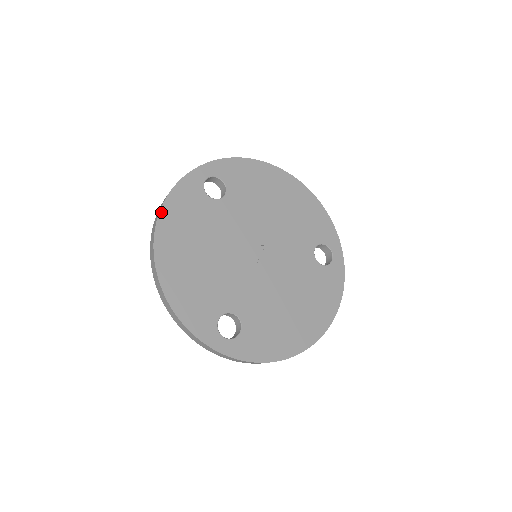
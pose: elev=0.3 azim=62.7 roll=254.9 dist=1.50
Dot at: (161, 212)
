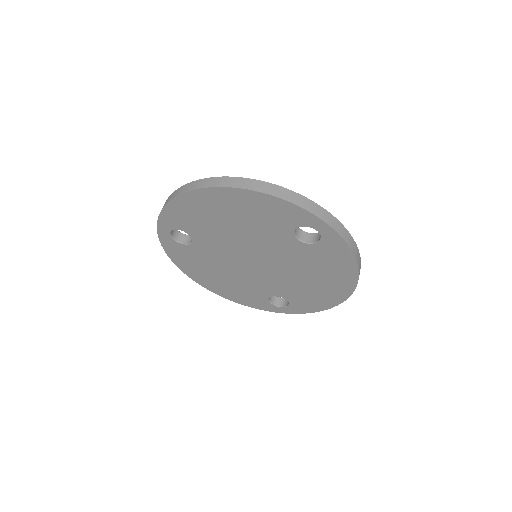
Dot at: occluded
